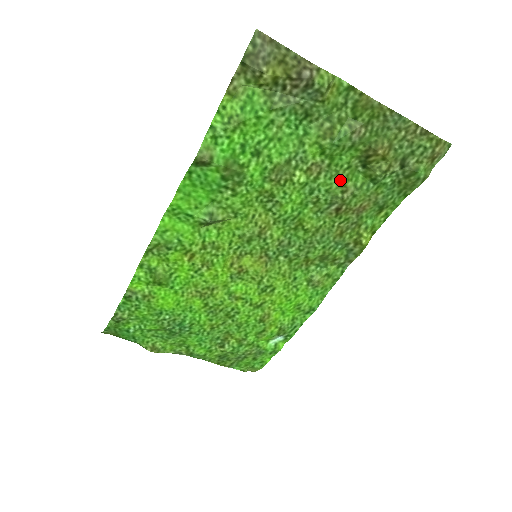
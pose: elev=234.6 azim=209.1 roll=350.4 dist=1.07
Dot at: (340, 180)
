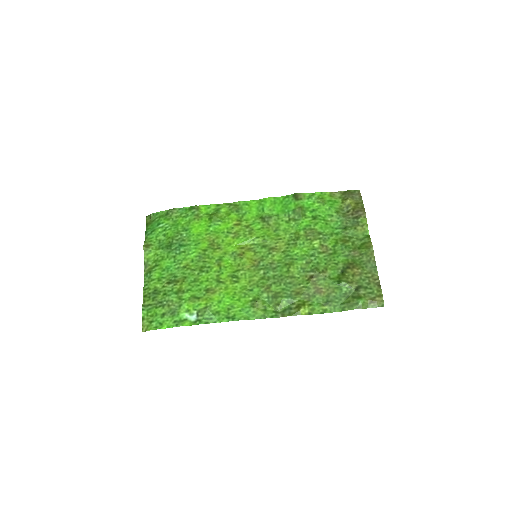
Dot at: (327, 265)
